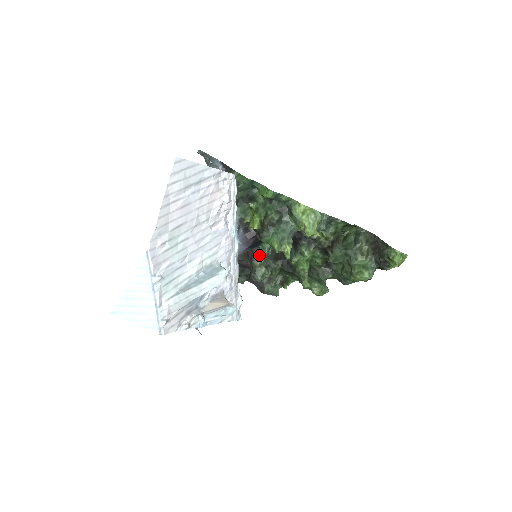
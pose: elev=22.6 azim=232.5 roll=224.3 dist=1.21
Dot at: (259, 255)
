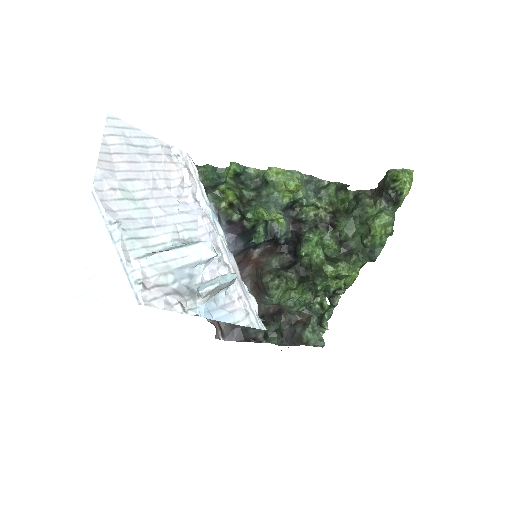
Dot at: (267, 273)
